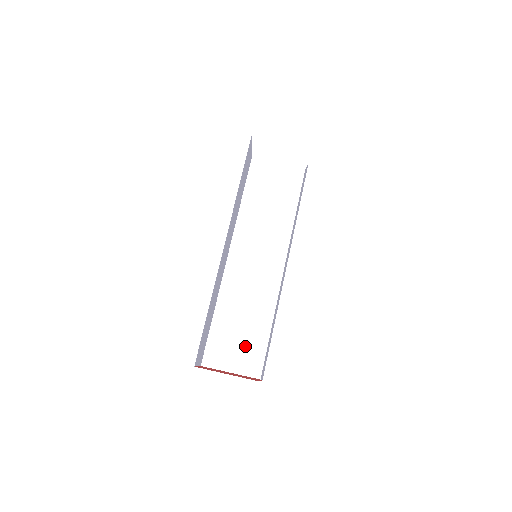
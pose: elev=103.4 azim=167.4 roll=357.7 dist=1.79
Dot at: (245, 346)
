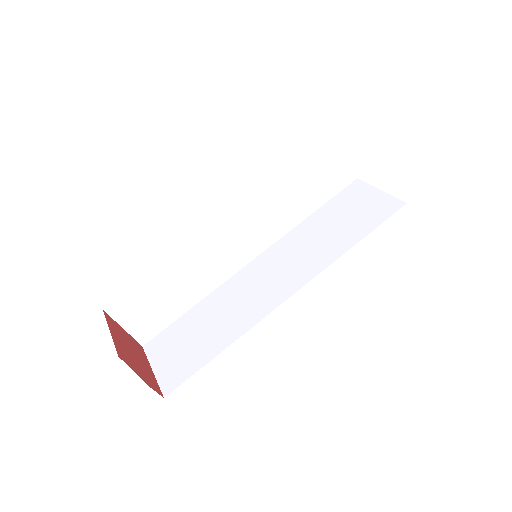
Dot at: (186, 353)
